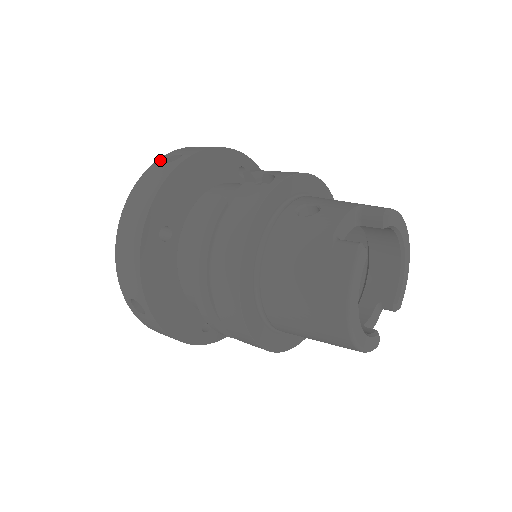
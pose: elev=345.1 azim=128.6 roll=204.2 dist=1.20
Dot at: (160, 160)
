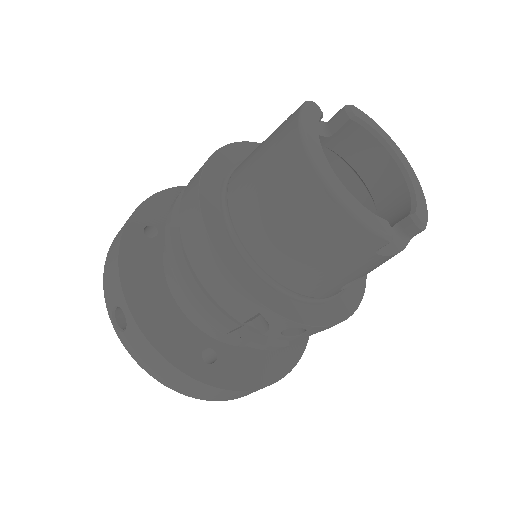
Dot at: occluded
